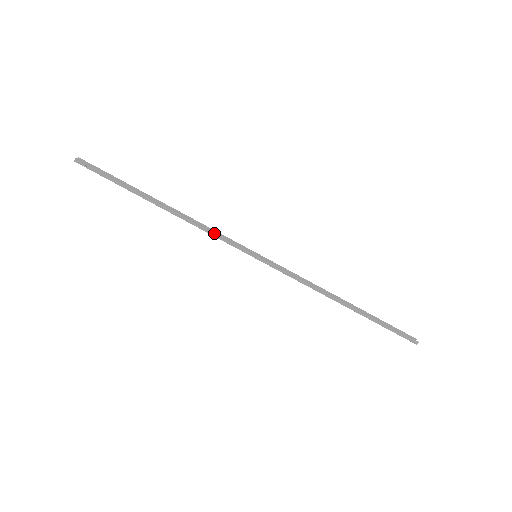
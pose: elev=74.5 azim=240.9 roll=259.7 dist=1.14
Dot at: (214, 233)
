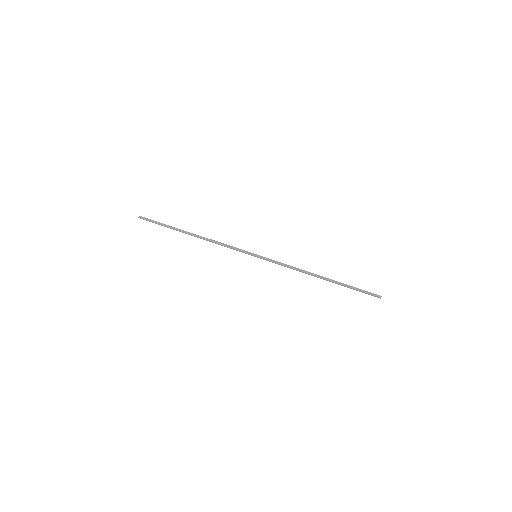
Dot at: (227, 245)
